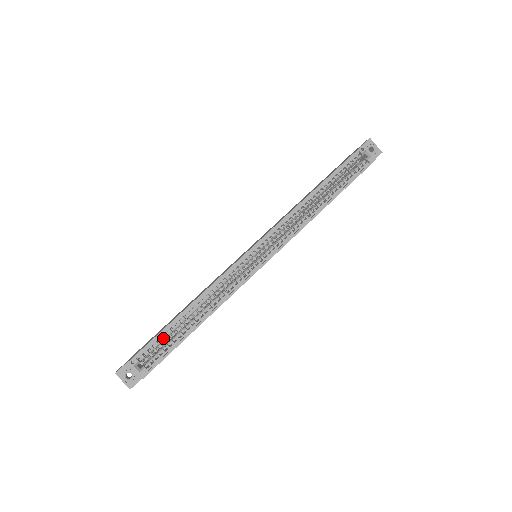
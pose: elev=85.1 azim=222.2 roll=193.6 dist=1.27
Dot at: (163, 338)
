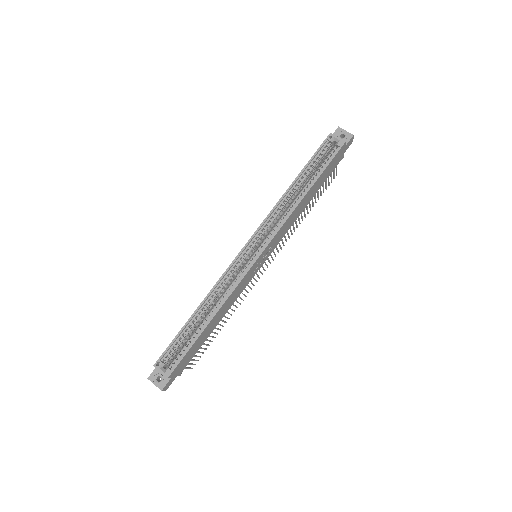
Dot at: (181, 340)
